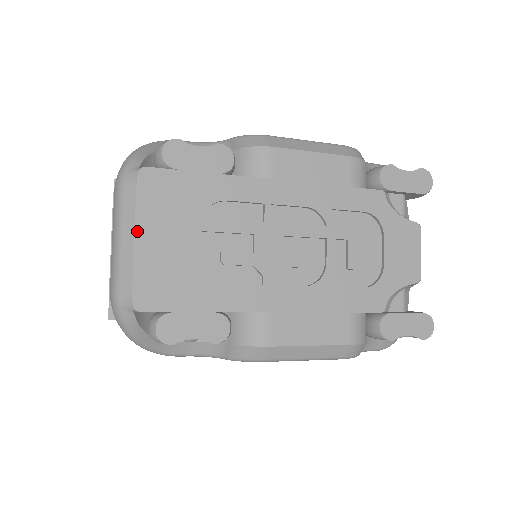
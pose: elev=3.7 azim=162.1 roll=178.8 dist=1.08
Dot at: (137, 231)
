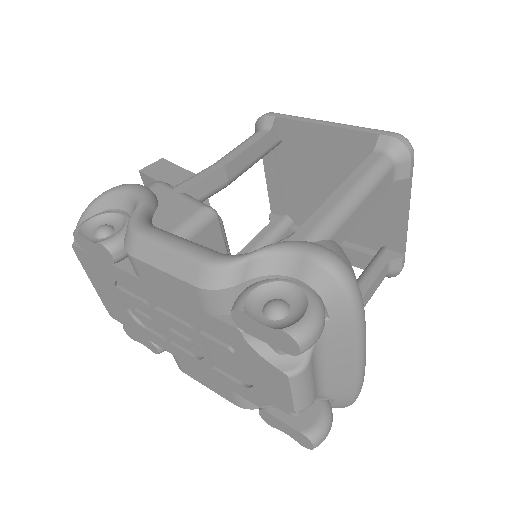
Dot at: (90, 280)
